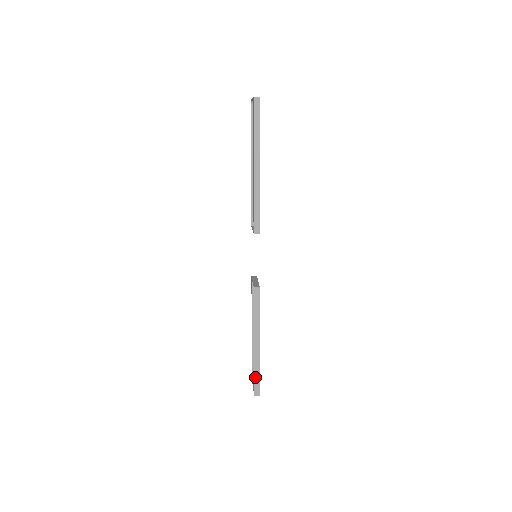
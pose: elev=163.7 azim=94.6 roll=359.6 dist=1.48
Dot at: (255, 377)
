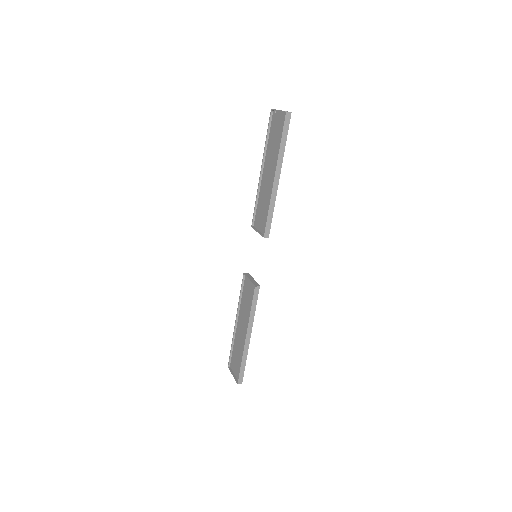
Dot at: (241, 367)
